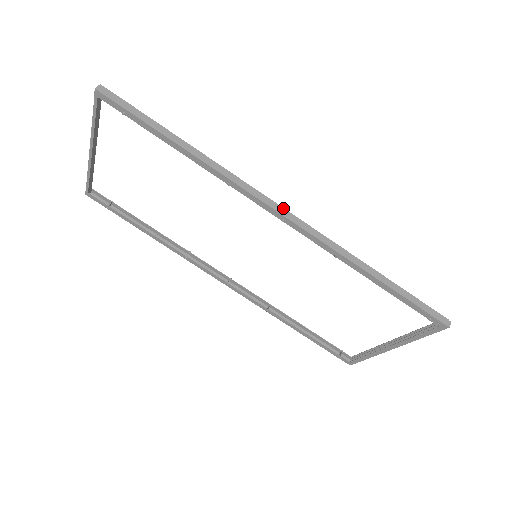
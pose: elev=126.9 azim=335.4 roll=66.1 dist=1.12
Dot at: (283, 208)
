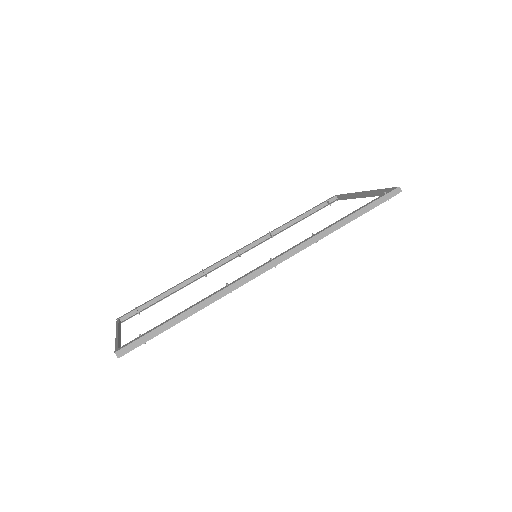
Dot at: (269, 263)
